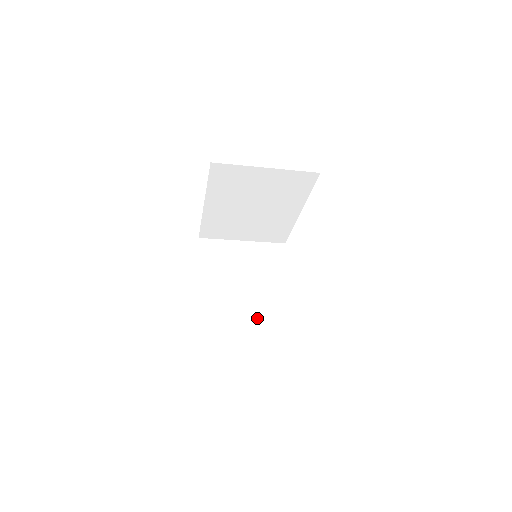
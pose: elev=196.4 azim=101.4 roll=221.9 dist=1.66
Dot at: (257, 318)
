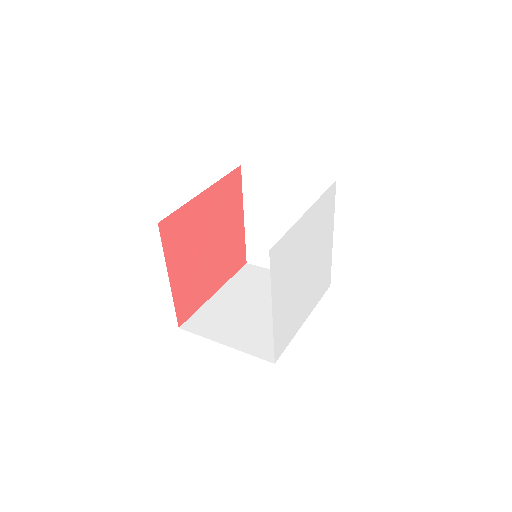
Dot at: occluded
